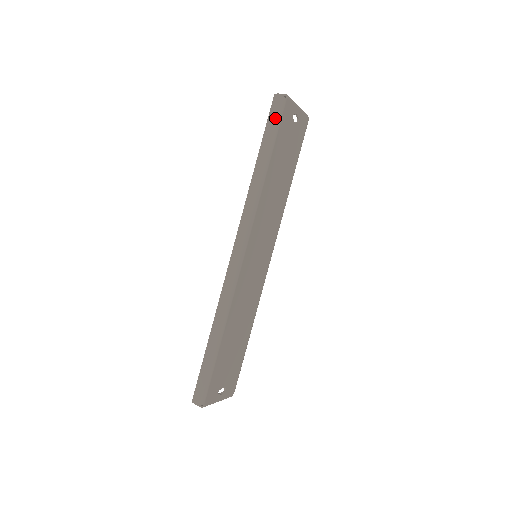
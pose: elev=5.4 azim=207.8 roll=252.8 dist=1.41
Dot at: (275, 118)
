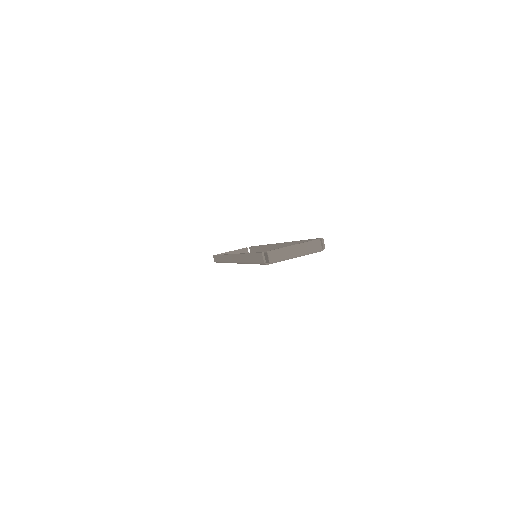
Dot at: (257, 261)
